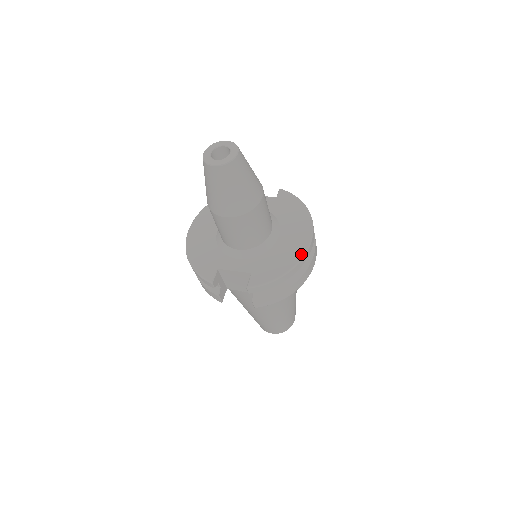
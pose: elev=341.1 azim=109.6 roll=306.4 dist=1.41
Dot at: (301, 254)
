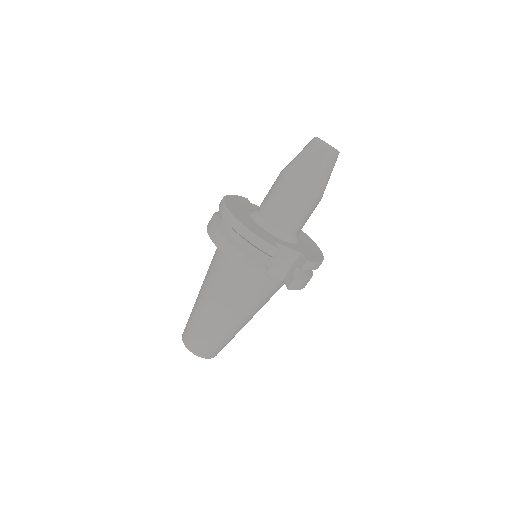
Dot at: (321, 253)
